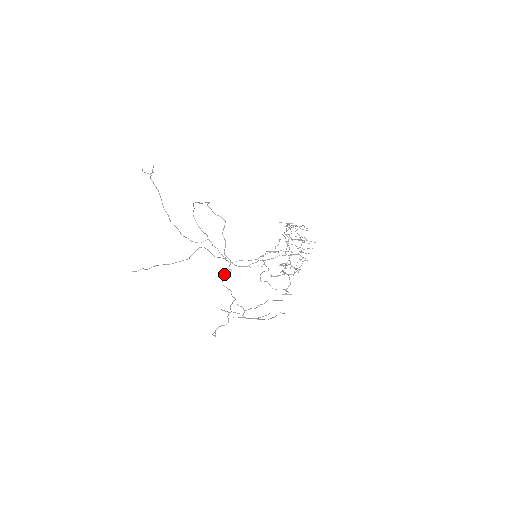
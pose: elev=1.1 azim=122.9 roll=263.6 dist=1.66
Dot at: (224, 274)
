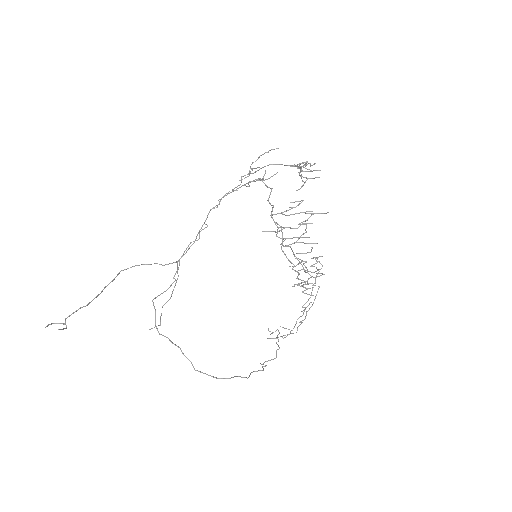
Dot at: occluded
